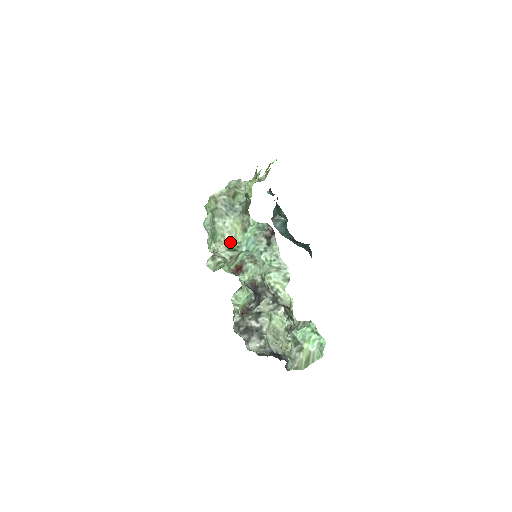
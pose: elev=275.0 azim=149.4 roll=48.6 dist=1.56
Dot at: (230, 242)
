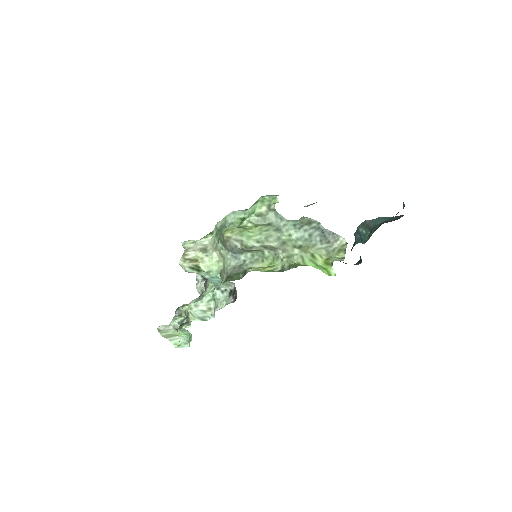
Dot at: (208, 260)
